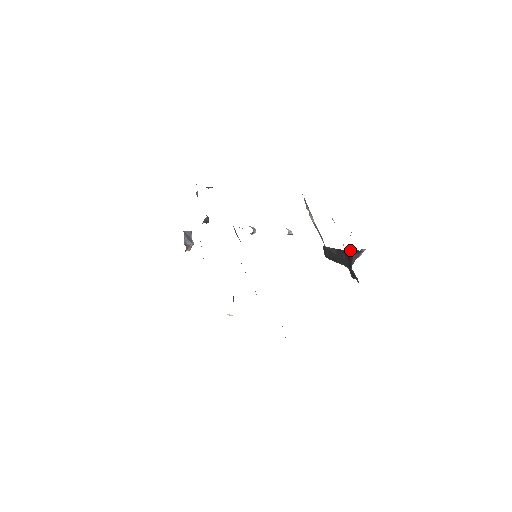
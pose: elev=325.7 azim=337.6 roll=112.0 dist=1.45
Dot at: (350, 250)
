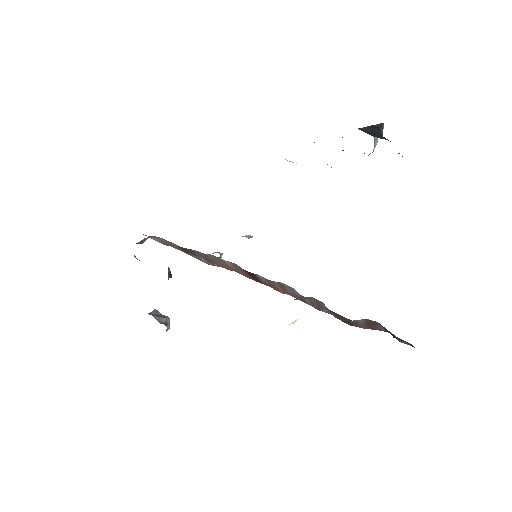
Dot at: (377, 124)
